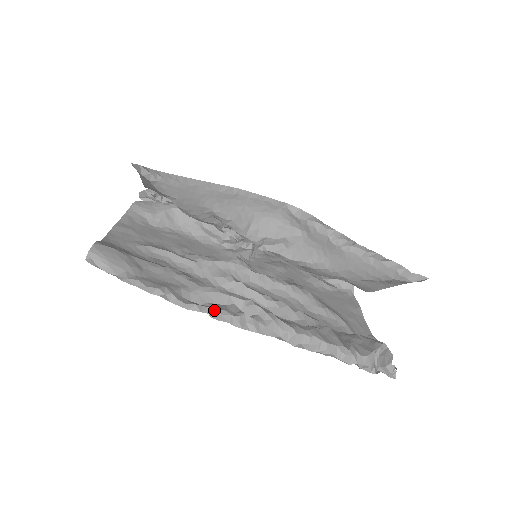
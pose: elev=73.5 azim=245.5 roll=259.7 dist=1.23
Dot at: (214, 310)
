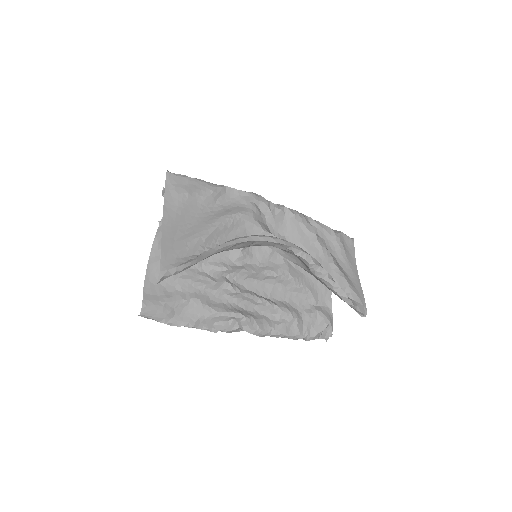
Dot at: (220, 330)
